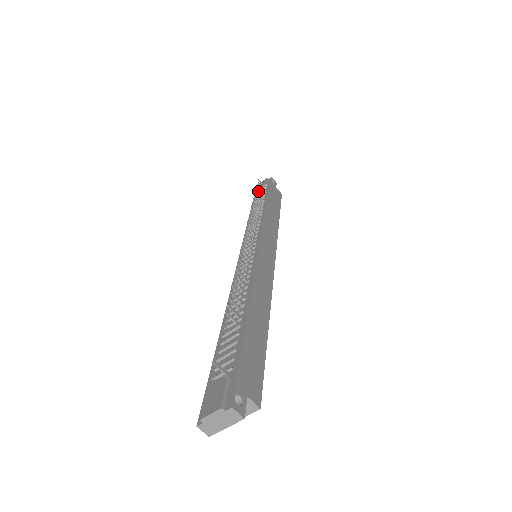
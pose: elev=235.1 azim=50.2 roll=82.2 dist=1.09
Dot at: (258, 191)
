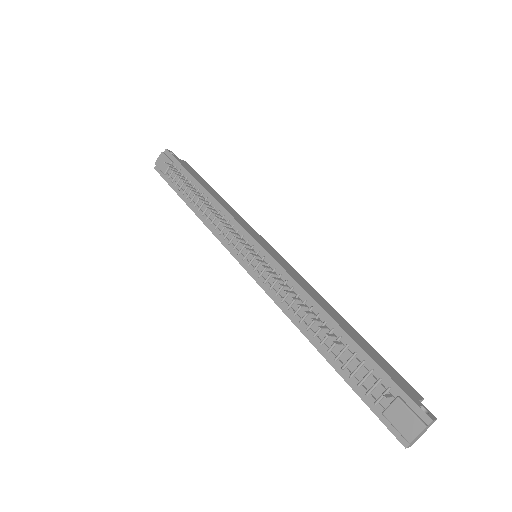
Dot at: (181, 178)
